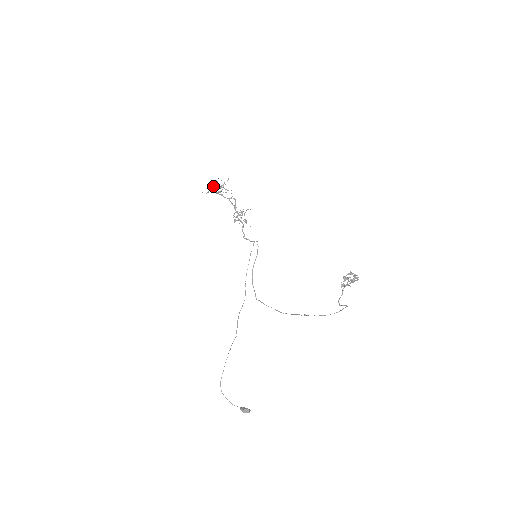
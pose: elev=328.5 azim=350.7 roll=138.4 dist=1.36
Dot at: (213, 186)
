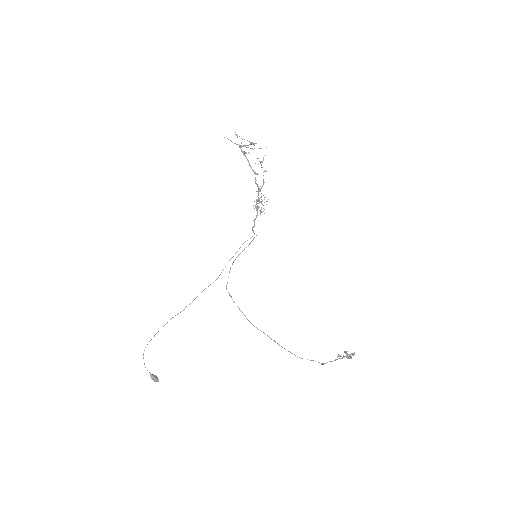
Dot at: occluded
